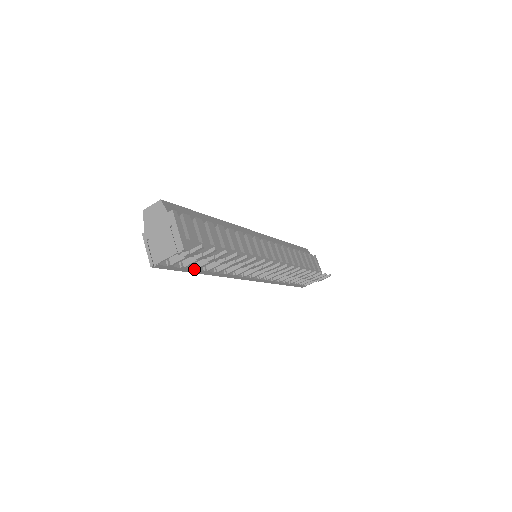
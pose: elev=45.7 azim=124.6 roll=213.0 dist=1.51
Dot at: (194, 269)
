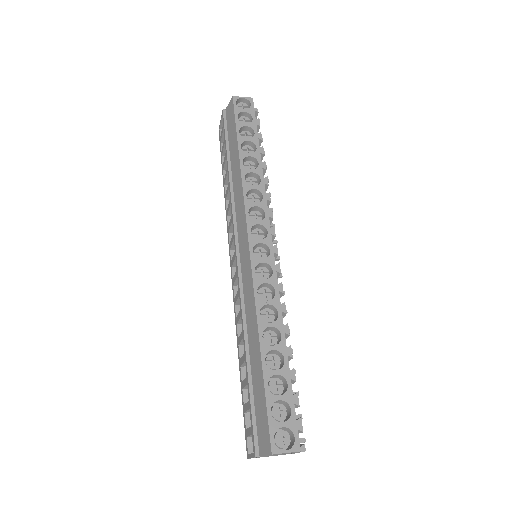
Dot at: occluded
